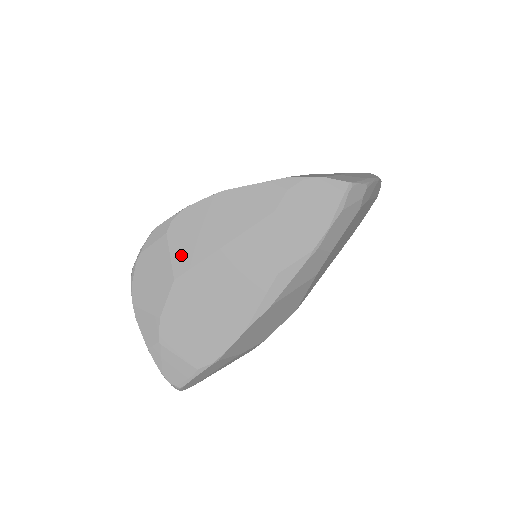
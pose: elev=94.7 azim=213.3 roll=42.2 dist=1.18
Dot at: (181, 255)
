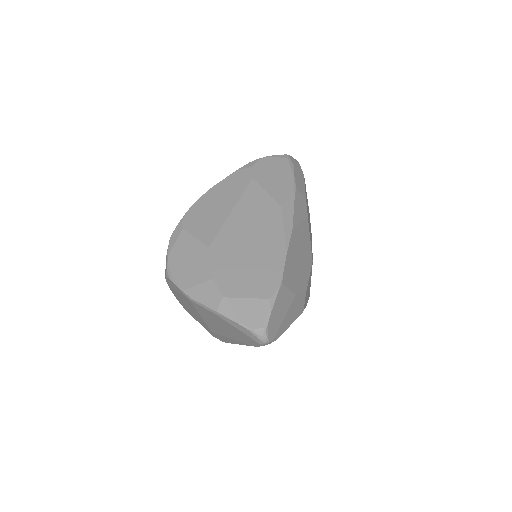
Dot at: (203, 232)
